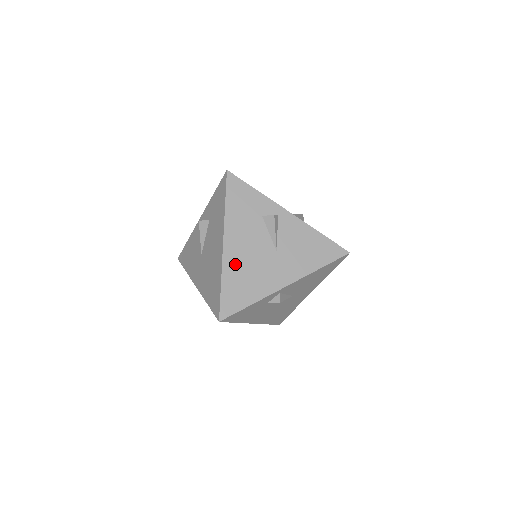
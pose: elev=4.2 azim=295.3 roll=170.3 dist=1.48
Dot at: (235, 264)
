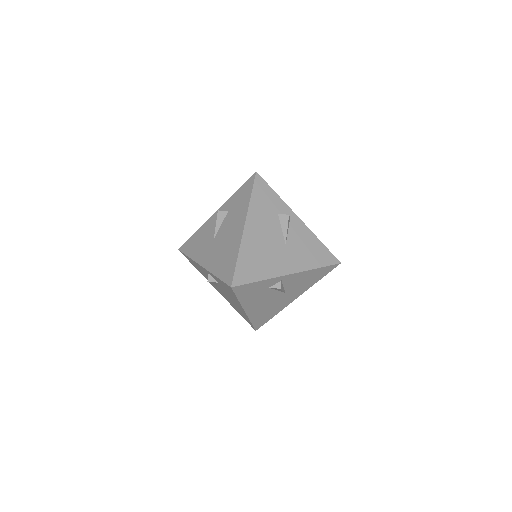
Dot at: (251, 244)
